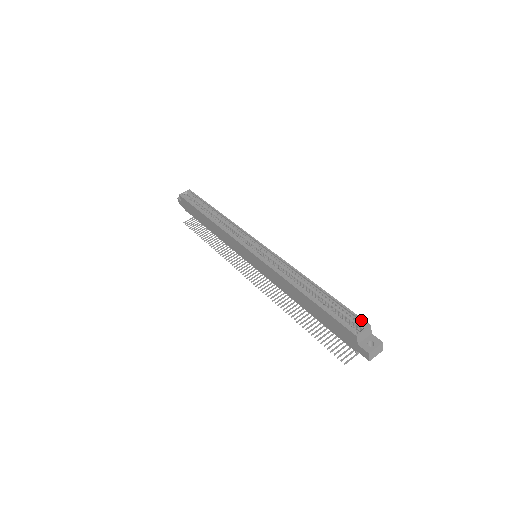
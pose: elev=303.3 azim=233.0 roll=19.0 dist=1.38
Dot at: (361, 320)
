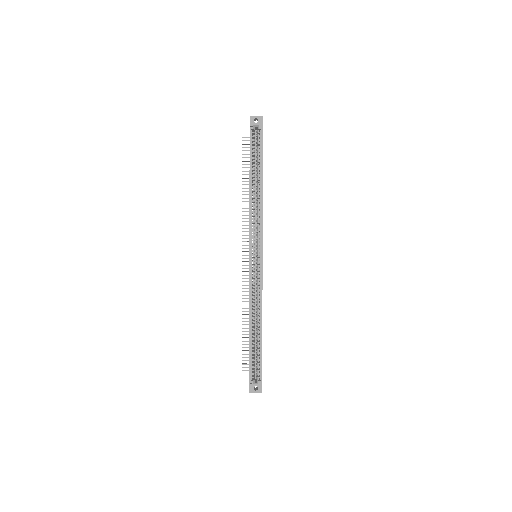
Dot at: (261, 378)
